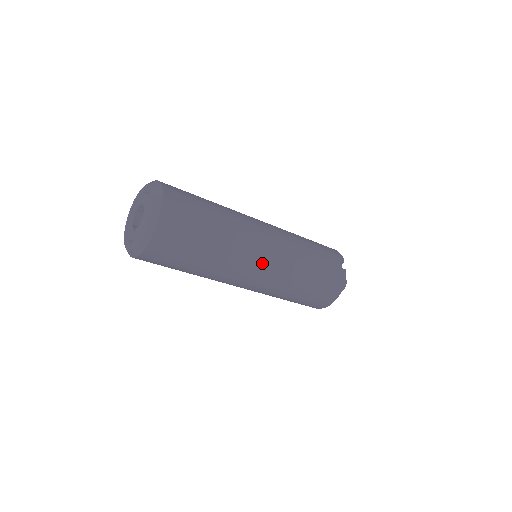
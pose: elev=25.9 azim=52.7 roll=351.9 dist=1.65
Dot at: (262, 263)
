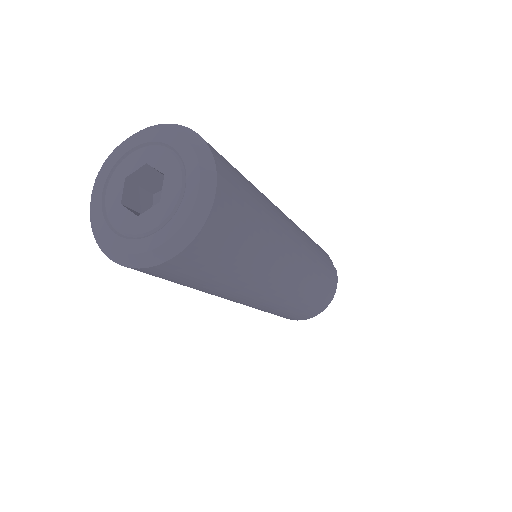
Dot at: (293, 266)
